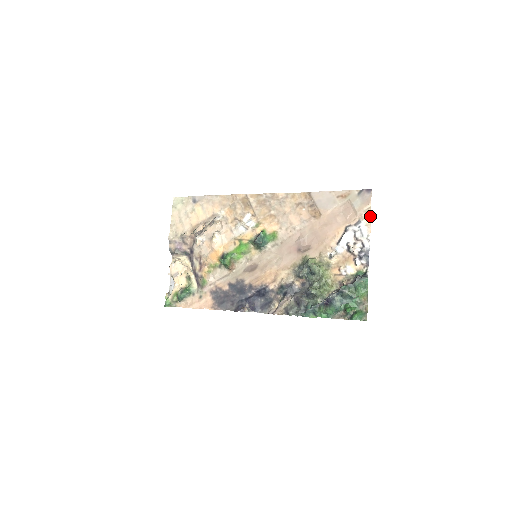
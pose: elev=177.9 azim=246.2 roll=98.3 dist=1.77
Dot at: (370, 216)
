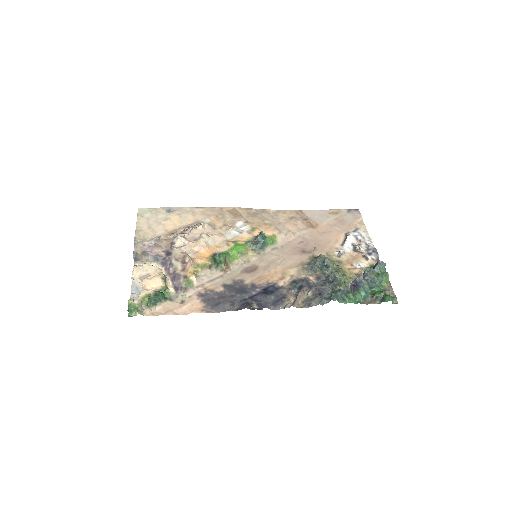
Dot at: (365, 226)
